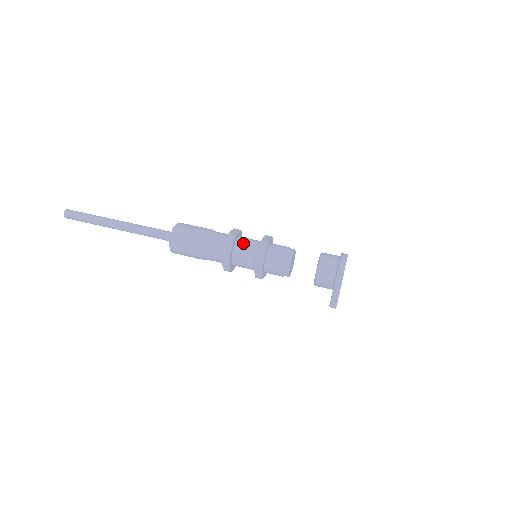
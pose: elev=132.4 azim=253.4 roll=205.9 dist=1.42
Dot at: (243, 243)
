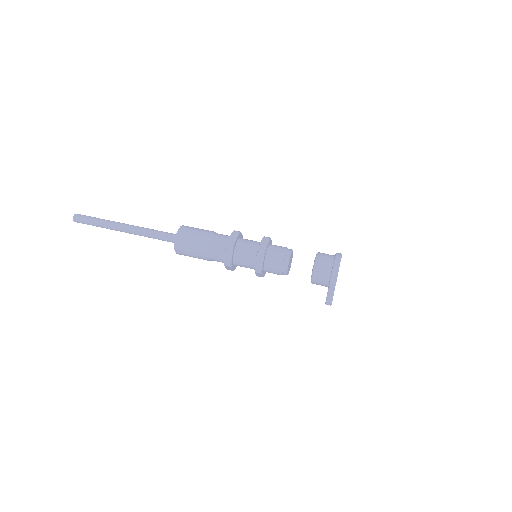
Dot at: (242, 249)
